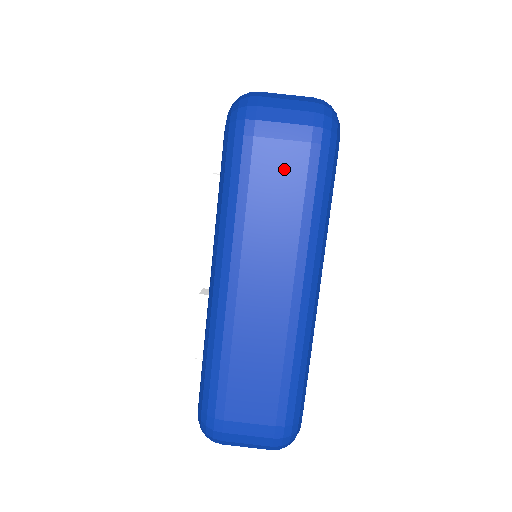
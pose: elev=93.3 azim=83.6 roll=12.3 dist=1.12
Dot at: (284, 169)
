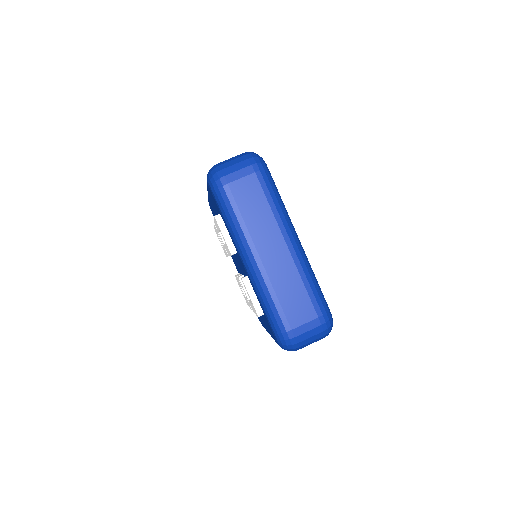
Dot at: (250, 191)
